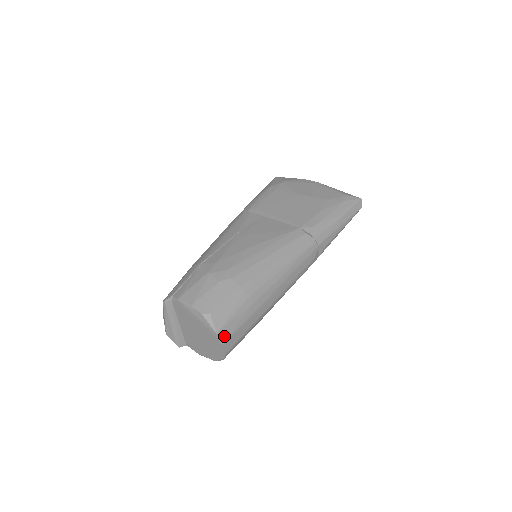
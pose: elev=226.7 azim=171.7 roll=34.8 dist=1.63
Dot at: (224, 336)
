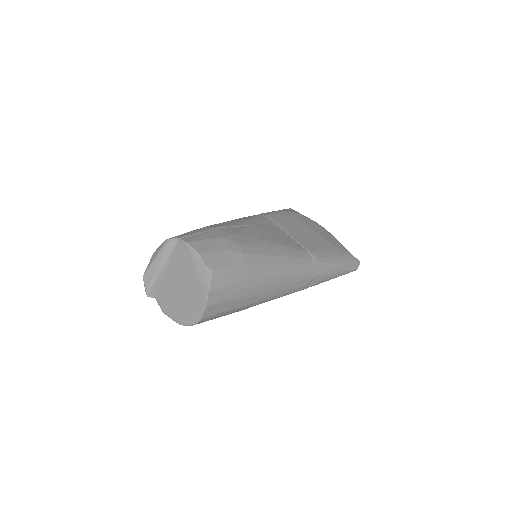
Dot at: (212, 299)
